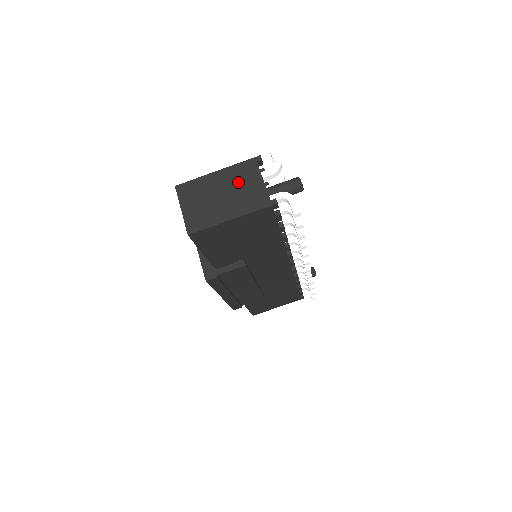
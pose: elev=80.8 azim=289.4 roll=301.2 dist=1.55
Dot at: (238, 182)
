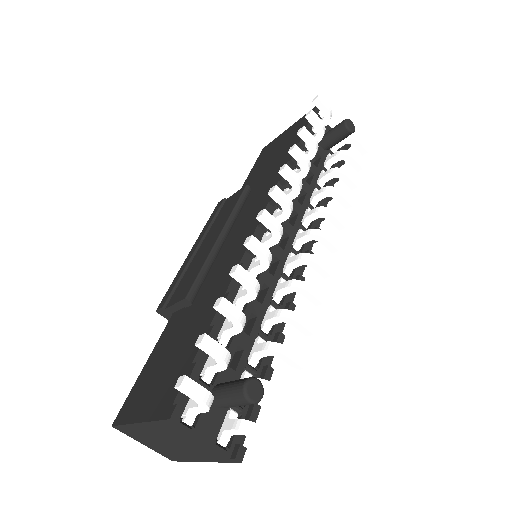
Dot at: (173, 438)
